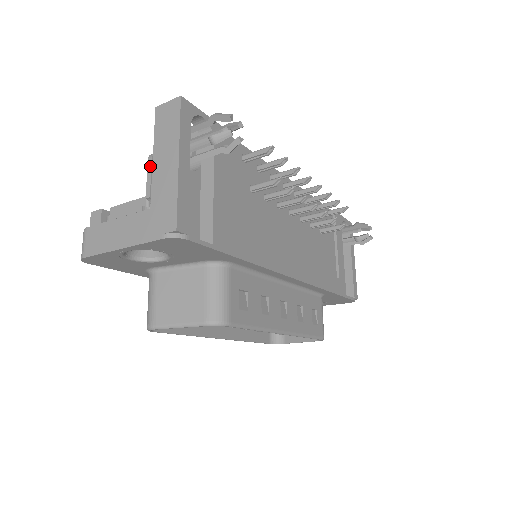
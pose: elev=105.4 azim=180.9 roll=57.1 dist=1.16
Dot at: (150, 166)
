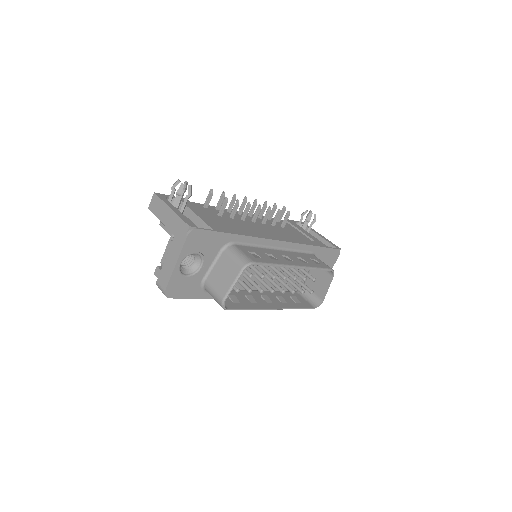
Dot at: (162, 225)
